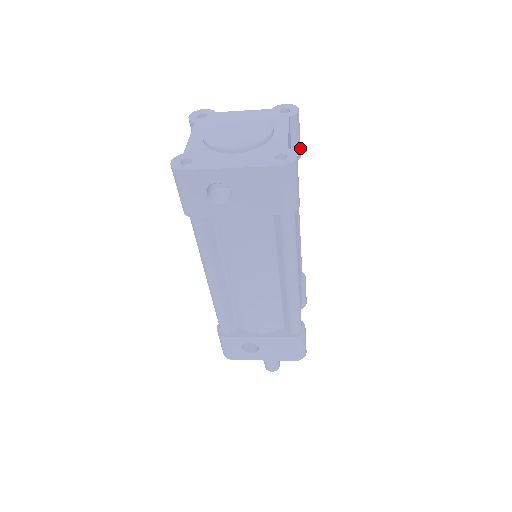
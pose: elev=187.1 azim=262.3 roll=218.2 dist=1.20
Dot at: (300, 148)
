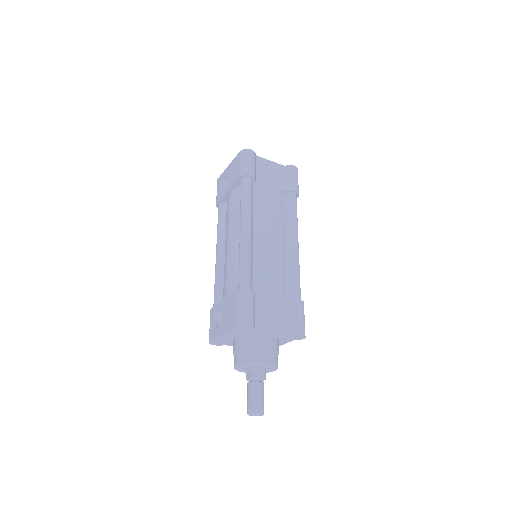
Dot at: (295, 186)
